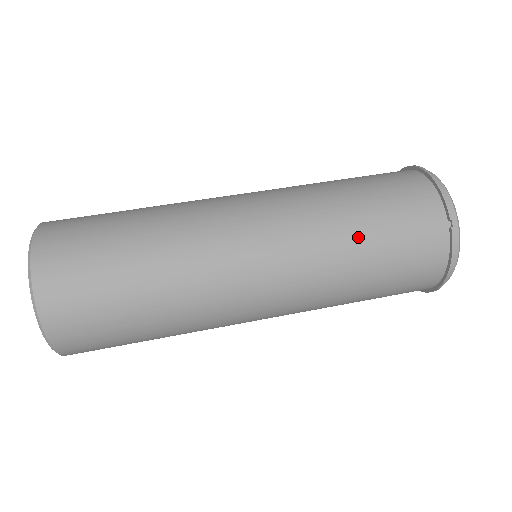
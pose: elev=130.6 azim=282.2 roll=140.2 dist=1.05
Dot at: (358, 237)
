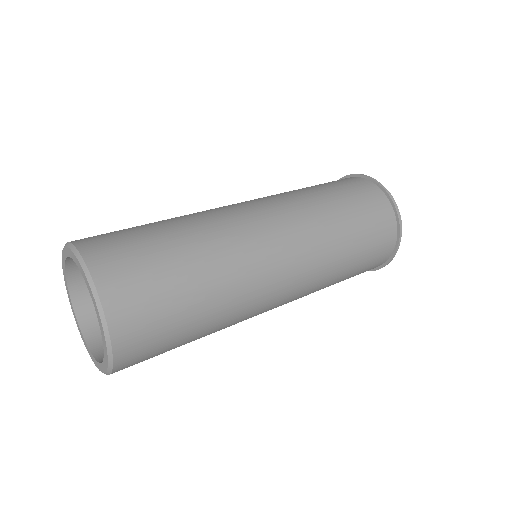
Dot at: (327, 199)
